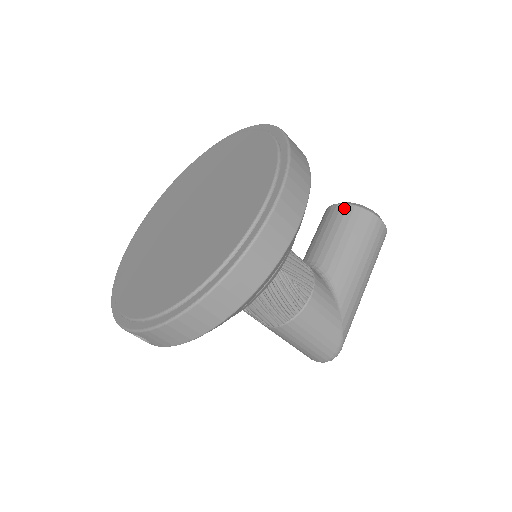
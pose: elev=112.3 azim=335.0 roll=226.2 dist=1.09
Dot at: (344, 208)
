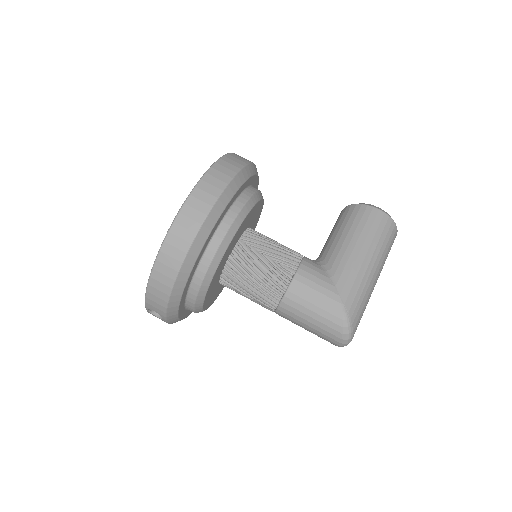
Dot at: (344, 210)
